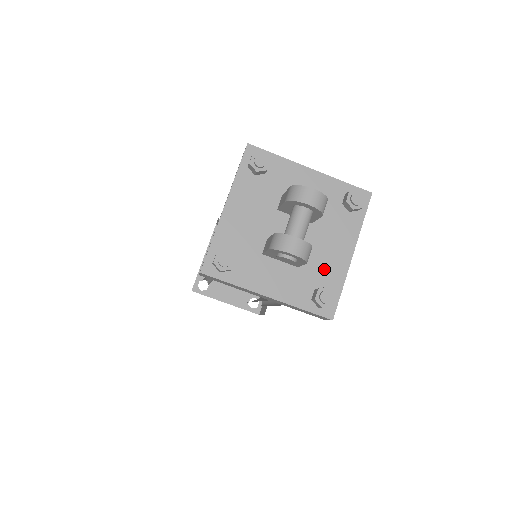
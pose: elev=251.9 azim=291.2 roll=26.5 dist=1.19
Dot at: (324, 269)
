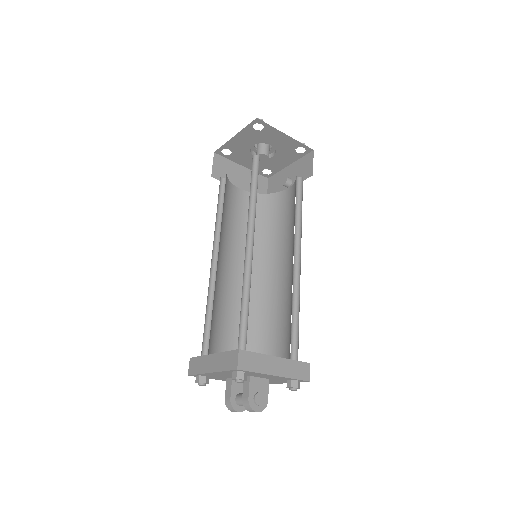
Dot at: occluded
